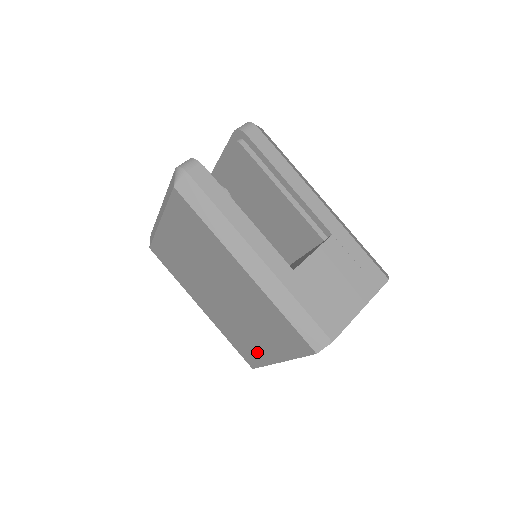
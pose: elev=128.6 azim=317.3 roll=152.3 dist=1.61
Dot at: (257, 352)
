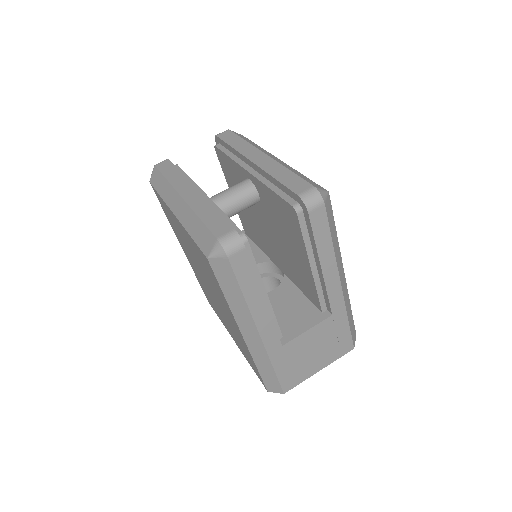
Dot at: (219, 316)
